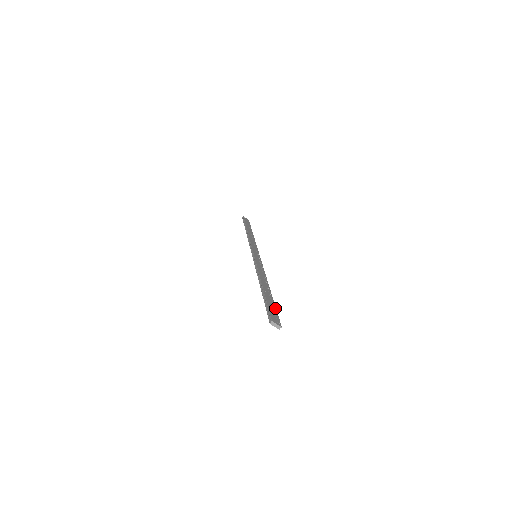
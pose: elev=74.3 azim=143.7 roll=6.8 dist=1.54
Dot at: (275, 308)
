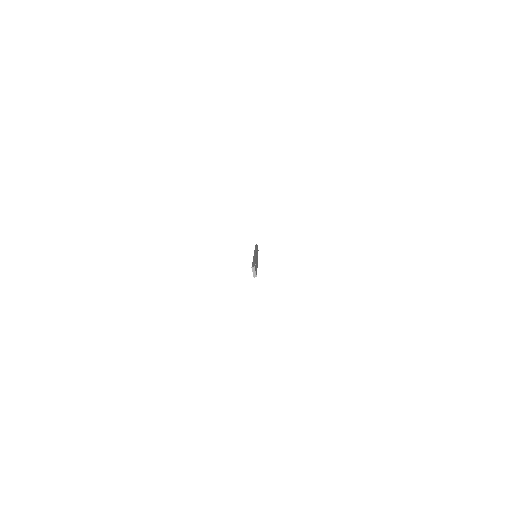
Dot at: occluded
